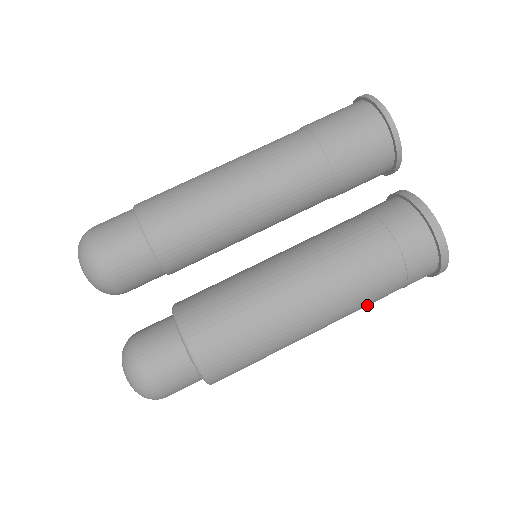
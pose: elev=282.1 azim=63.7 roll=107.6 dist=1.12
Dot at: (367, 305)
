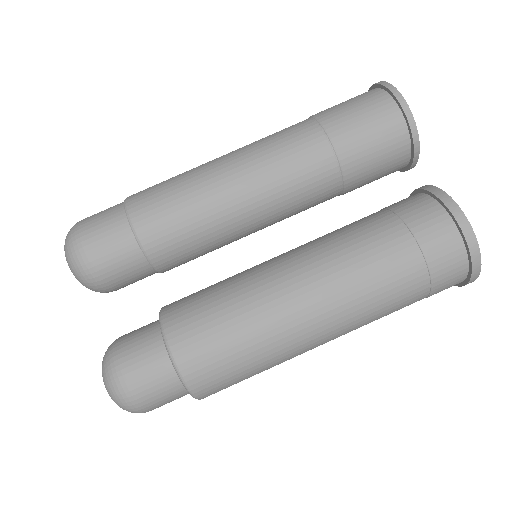
Dot at: (383, 314)
